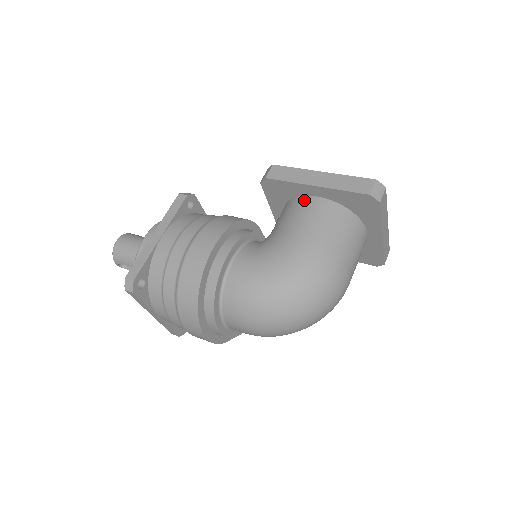
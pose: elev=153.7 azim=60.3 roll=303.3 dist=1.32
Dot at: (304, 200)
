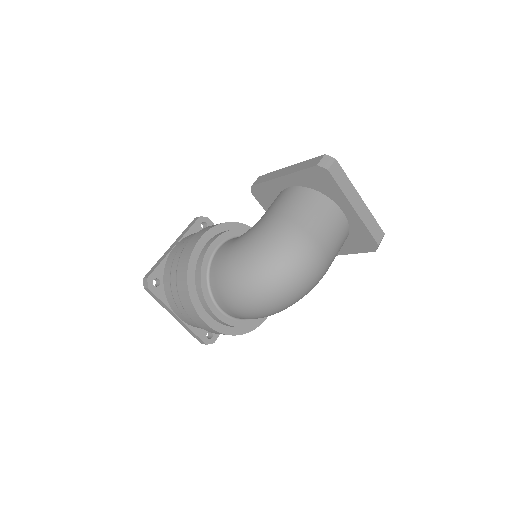
Dot at: (280, 193)
